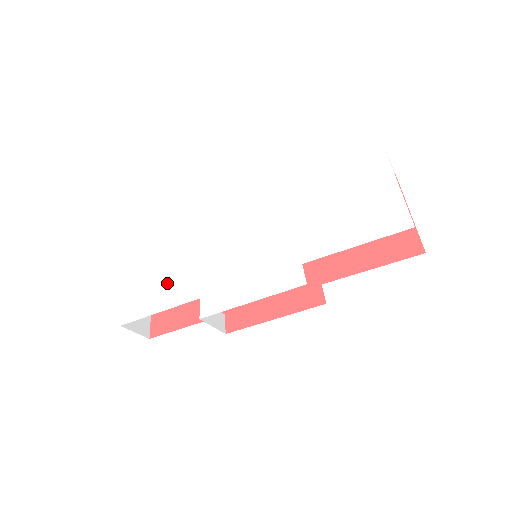
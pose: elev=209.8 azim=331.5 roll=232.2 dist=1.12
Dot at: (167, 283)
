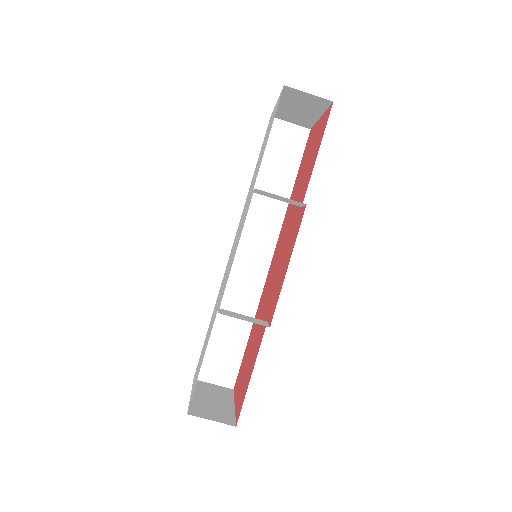
Dot at: (206, 342)
